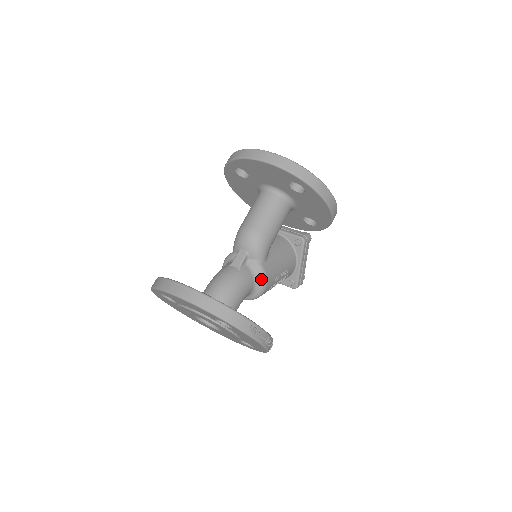
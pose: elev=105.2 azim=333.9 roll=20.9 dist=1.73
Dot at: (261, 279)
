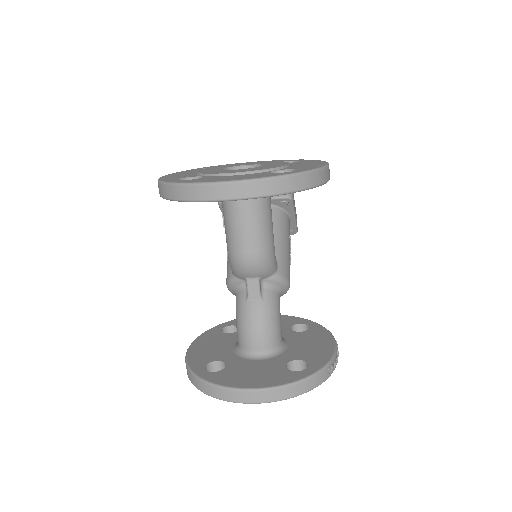
Dot at: (284, 286)
